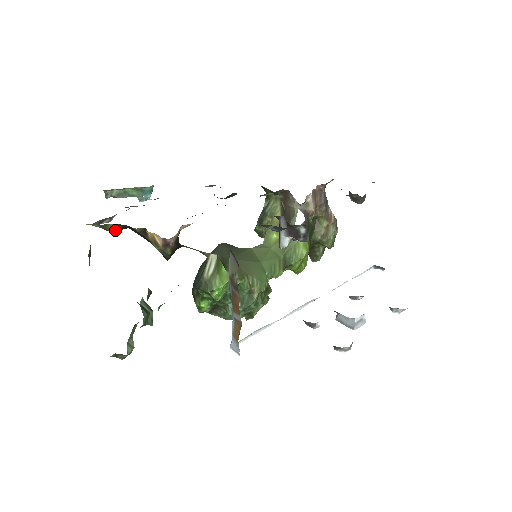
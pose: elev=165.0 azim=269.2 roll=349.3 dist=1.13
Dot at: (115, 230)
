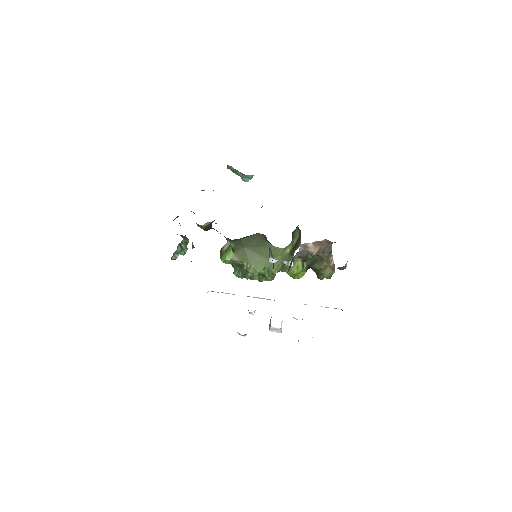
Dot at: occluded
